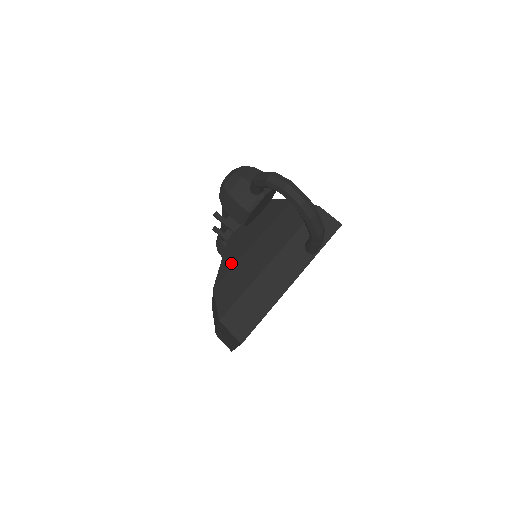
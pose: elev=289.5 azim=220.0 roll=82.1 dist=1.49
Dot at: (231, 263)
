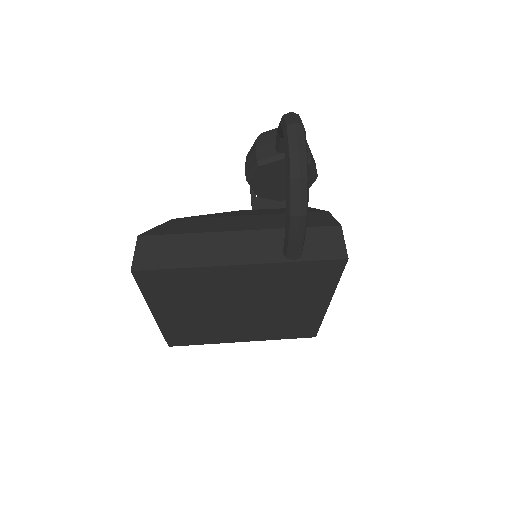
Dot at: (211, 216)
